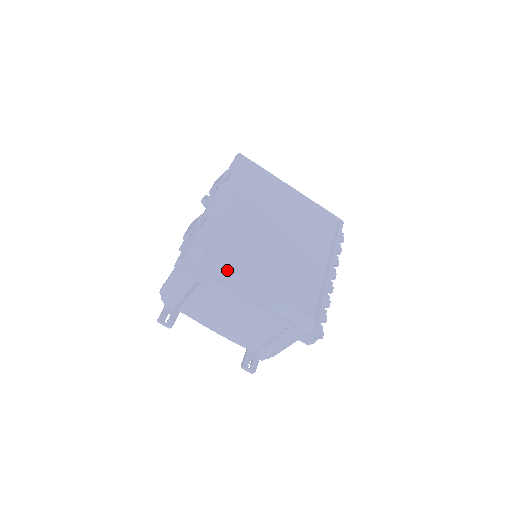
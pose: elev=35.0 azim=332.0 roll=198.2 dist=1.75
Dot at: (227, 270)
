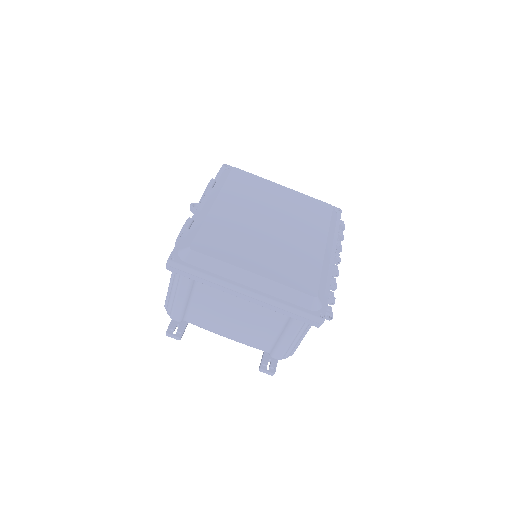
Dot at: (218, 262)
